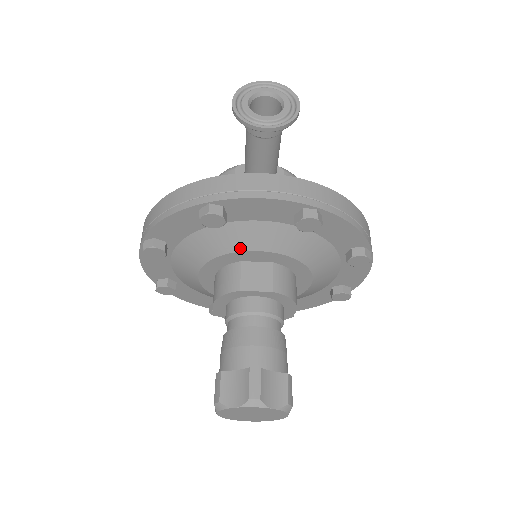
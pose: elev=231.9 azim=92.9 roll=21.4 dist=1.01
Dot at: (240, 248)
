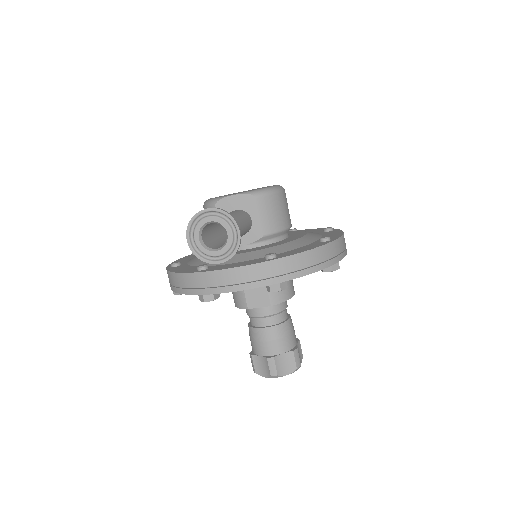
Dot at: occluded
